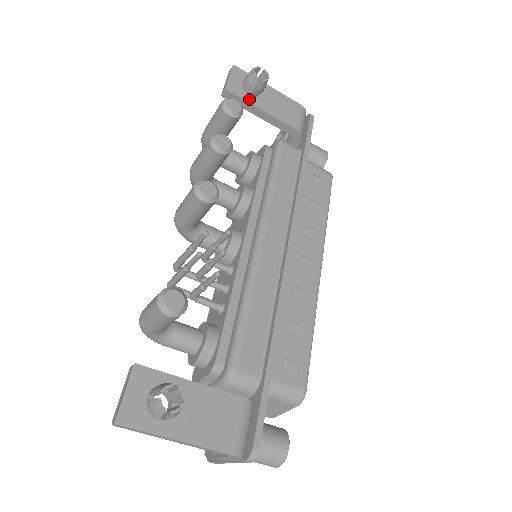
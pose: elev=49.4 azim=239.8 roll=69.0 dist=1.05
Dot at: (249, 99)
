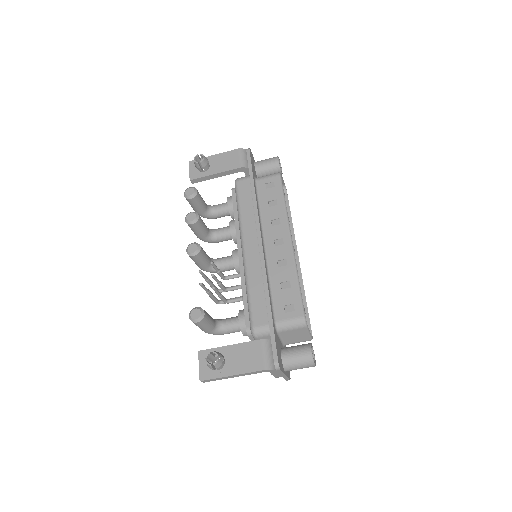
Dot at: (205, 174)
